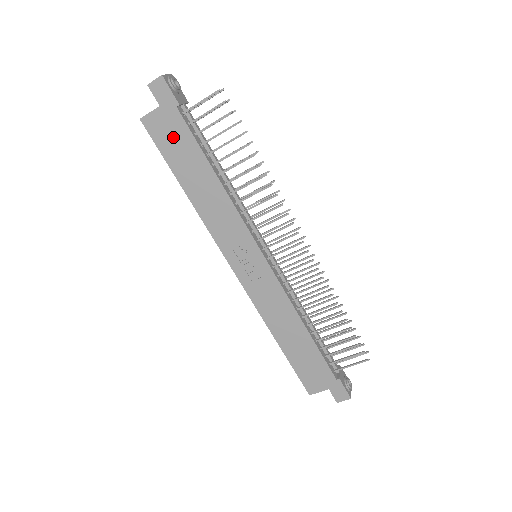
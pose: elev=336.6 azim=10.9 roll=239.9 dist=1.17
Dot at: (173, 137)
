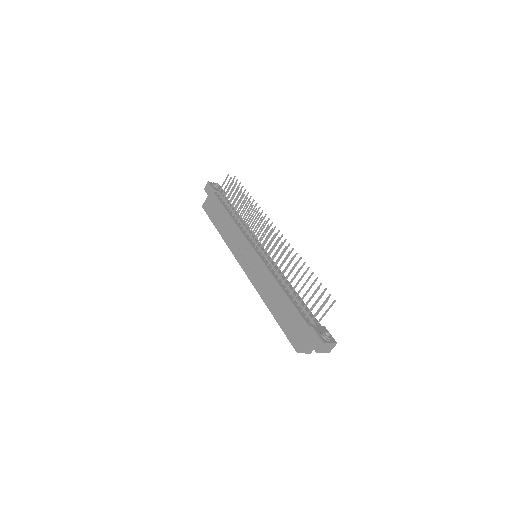
Dot at: (213, 207)
